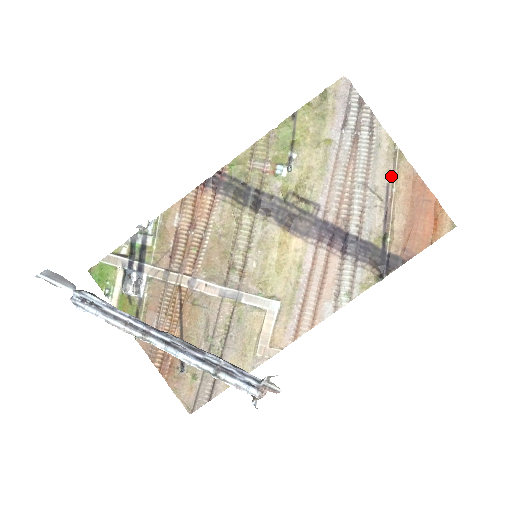
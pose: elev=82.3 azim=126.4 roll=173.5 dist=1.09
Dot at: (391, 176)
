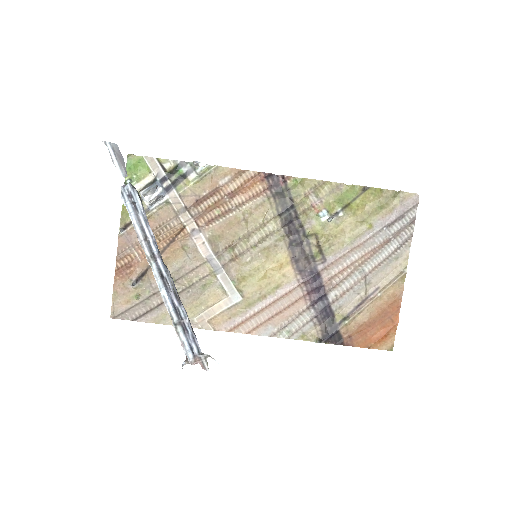
Dot at: (386, 284)
